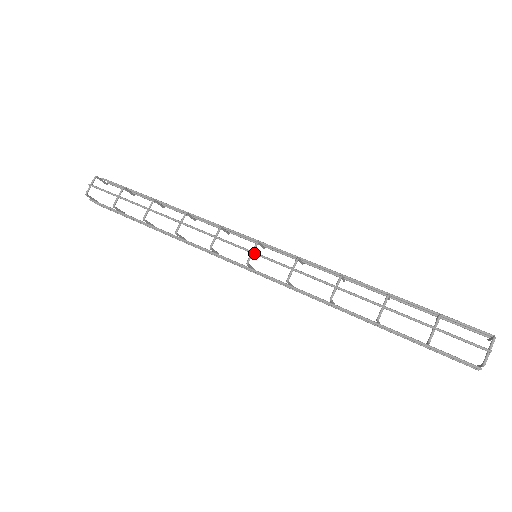
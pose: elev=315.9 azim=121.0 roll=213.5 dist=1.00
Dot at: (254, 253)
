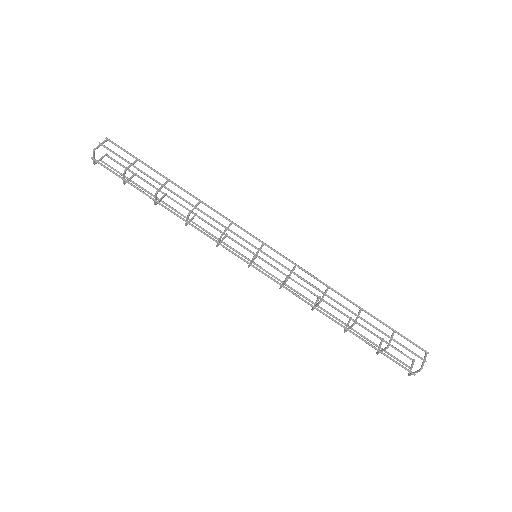
Dot at: (252, 266)
